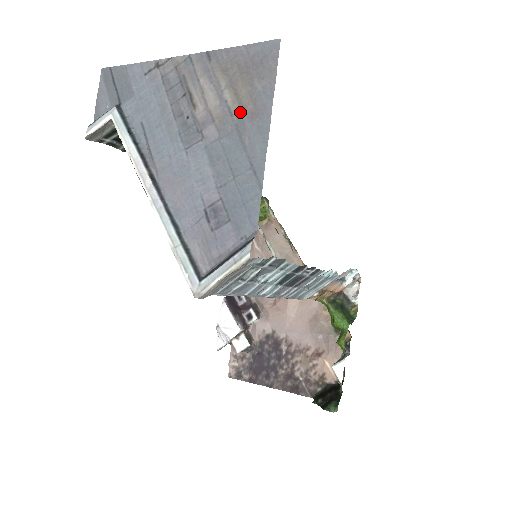
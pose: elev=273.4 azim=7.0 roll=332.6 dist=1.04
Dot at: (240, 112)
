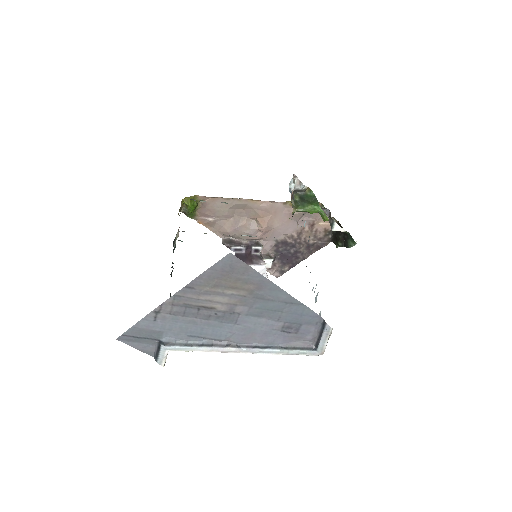
Dot at: (249, 292)
